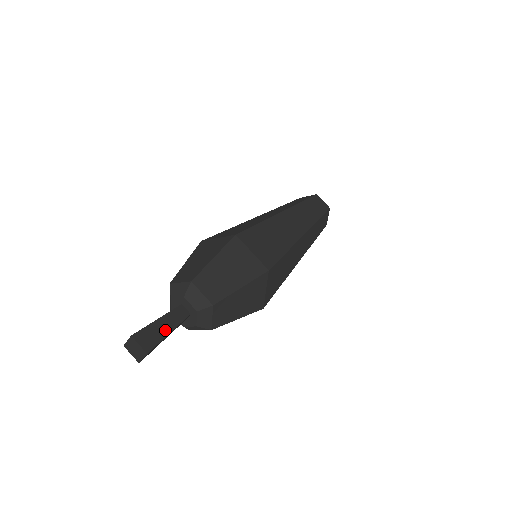
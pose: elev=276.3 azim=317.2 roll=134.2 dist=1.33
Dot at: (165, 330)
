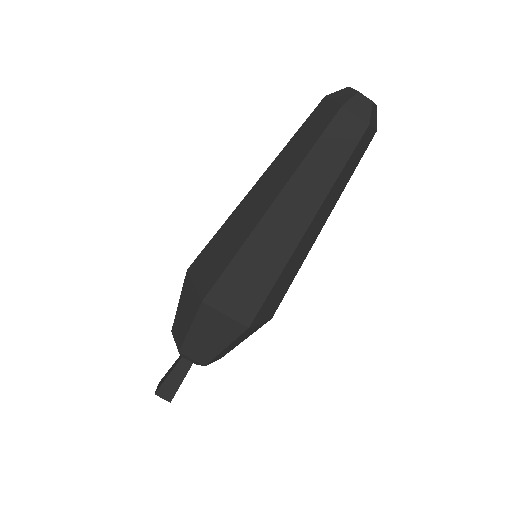
Dot at: (178, 381)
